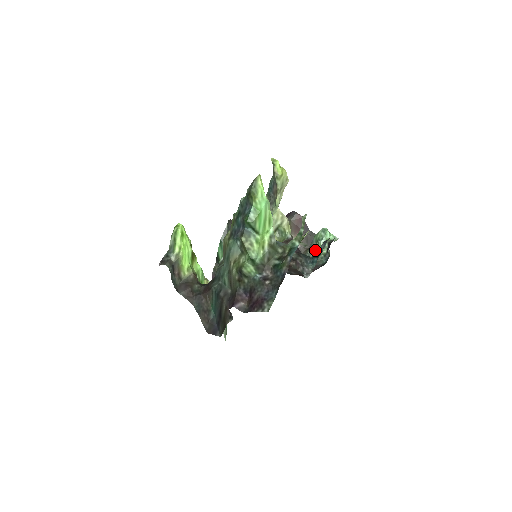
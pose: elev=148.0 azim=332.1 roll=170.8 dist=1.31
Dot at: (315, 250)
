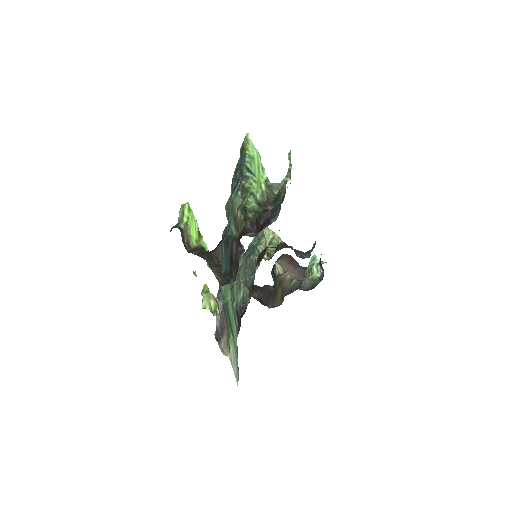
Dot at: (310, 277)
